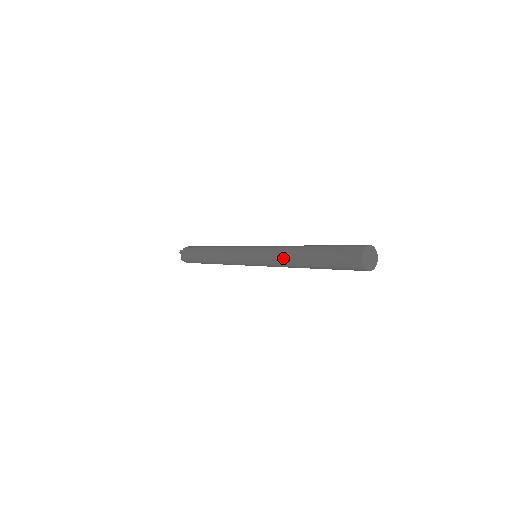
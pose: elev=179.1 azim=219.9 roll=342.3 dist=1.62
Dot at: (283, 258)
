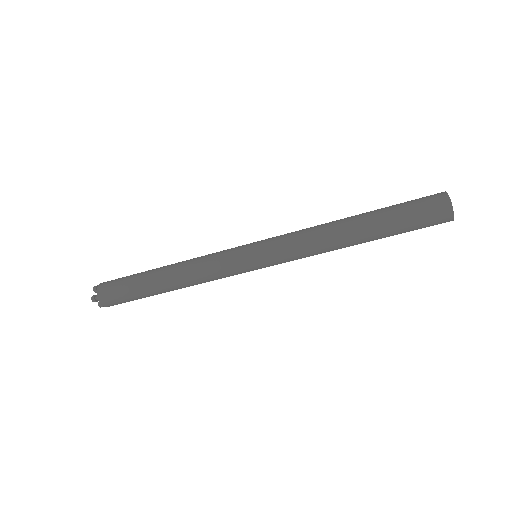
Dot at: (319, 228)
